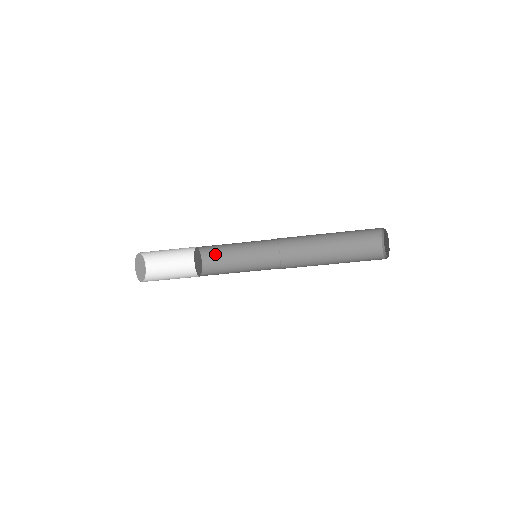
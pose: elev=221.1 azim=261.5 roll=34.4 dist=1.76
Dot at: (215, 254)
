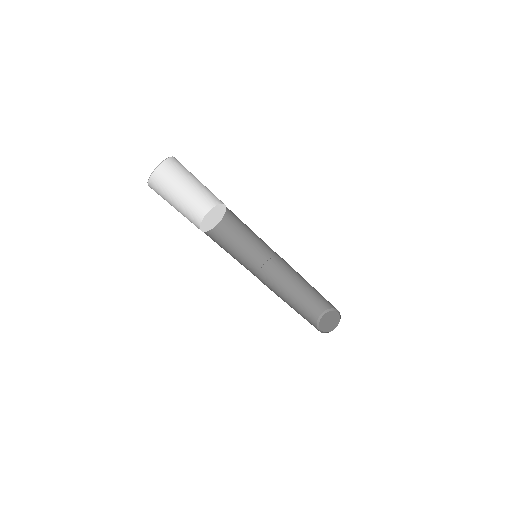
Dot at: (232, 215)
